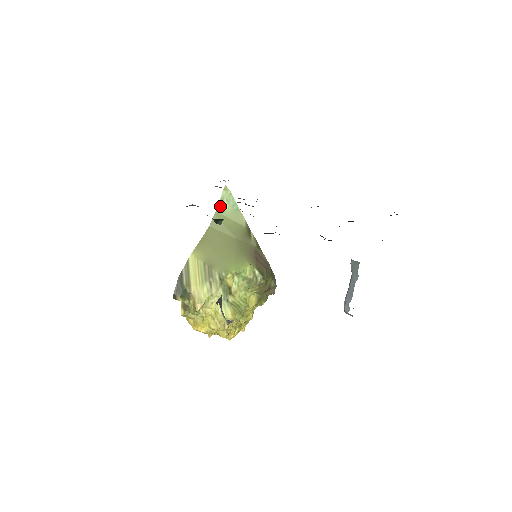
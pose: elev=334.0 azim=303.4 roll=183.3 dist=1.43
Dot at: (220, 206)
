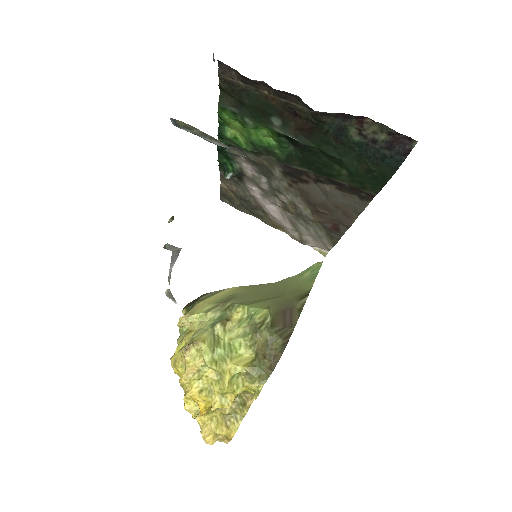
Dot at: (302, 273)
